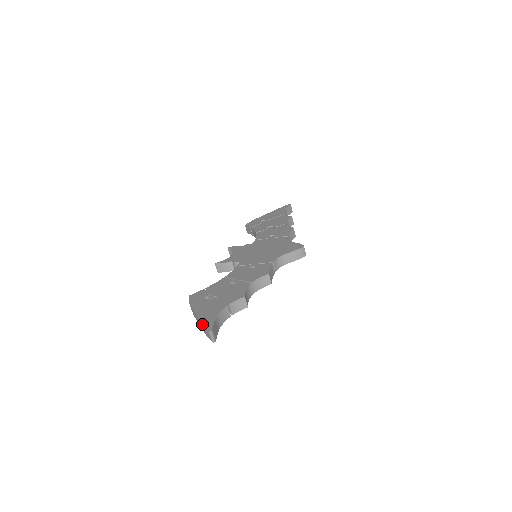
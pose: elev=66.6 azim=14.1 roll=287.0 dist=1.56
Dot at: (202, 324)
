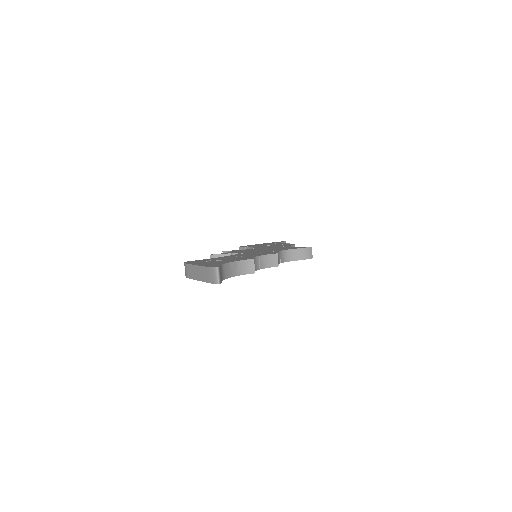
Dot at: (205, 267)
